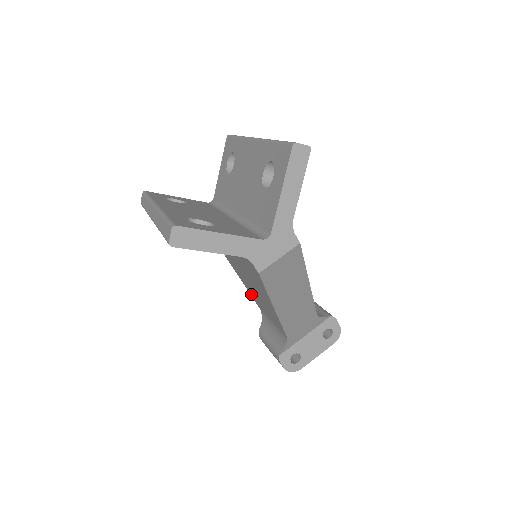
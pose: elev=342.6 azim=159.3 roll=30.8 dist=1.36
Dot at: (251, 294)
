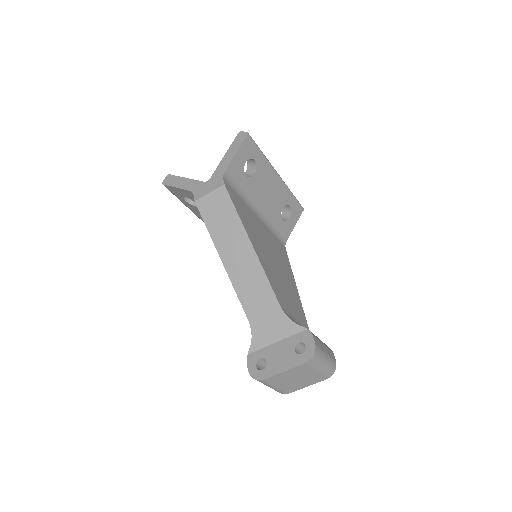
Dot at: occluded
